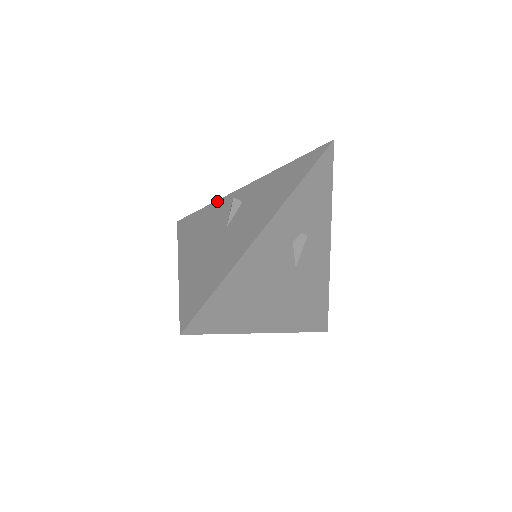
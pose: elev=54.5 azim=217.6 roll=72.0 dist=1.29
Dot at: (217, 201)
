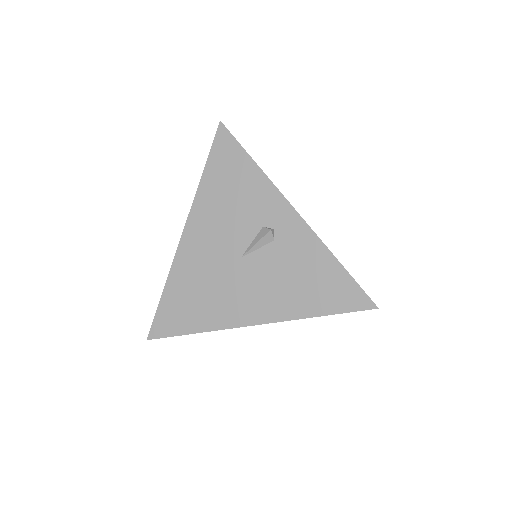
Dot at: (265, 178)
